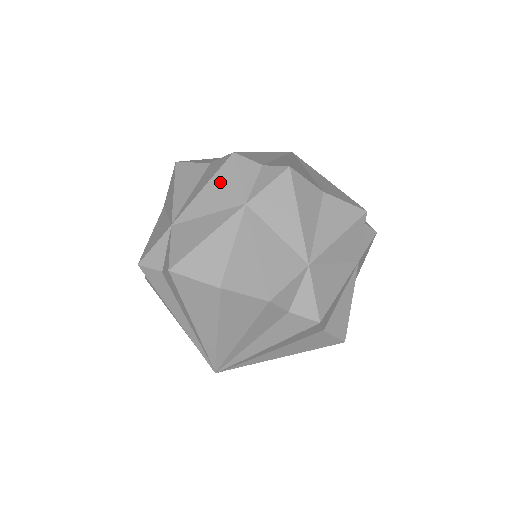
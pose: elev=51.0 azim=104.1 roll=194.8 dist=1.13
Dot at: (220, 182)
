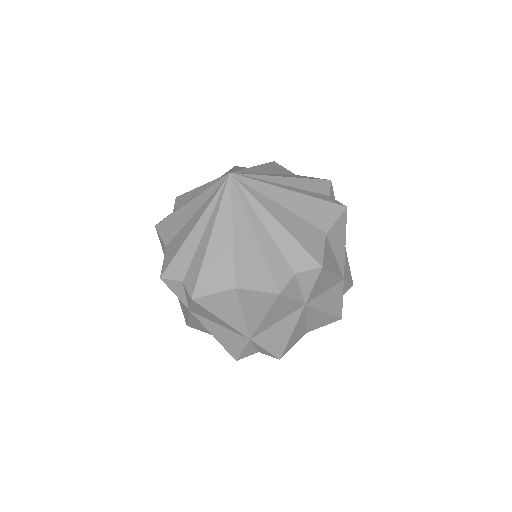
Dot at: occluded
